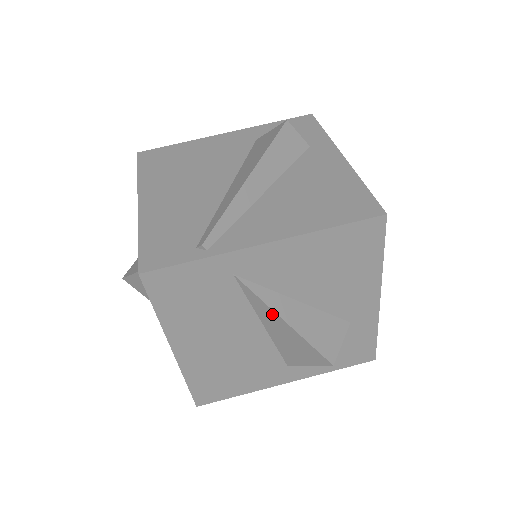
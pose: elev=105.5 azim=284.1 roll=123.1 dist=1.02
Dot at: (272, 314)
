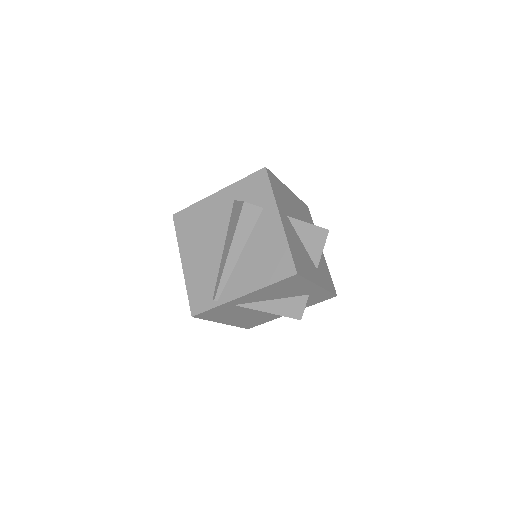
Dot at: (261, 310)
